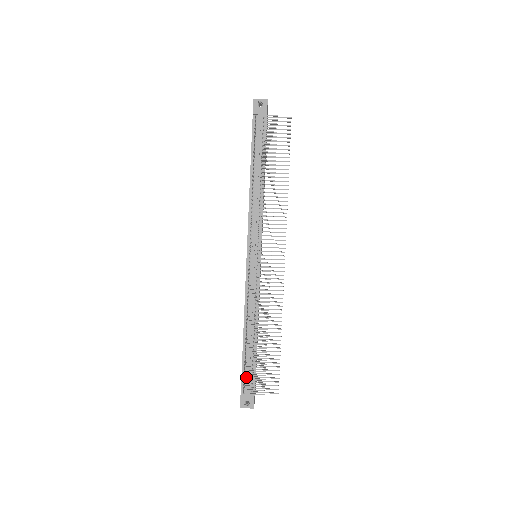
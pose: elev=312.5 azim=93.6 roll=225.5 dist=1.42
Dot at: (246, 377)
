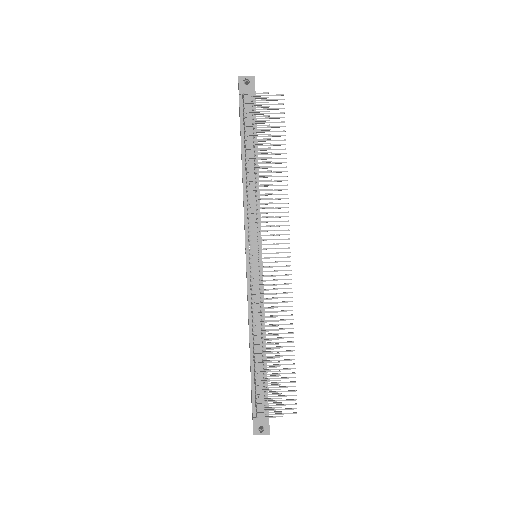
Dot at: (257, 398)
